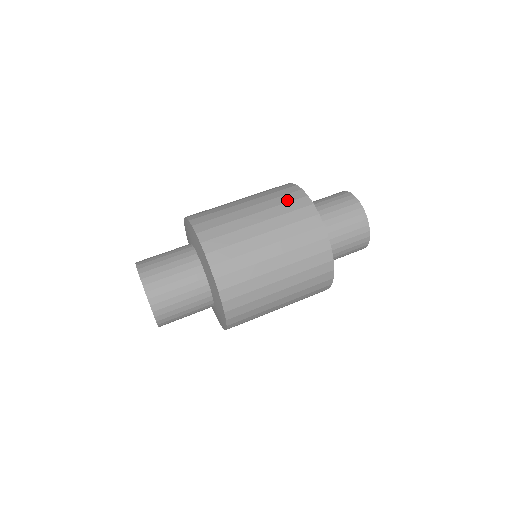
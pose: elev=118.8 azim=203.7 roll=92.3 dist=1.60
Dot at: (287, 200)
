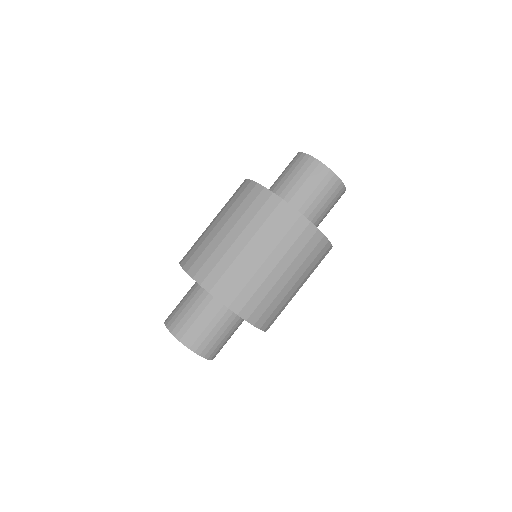
Dot at: (258, 208)
